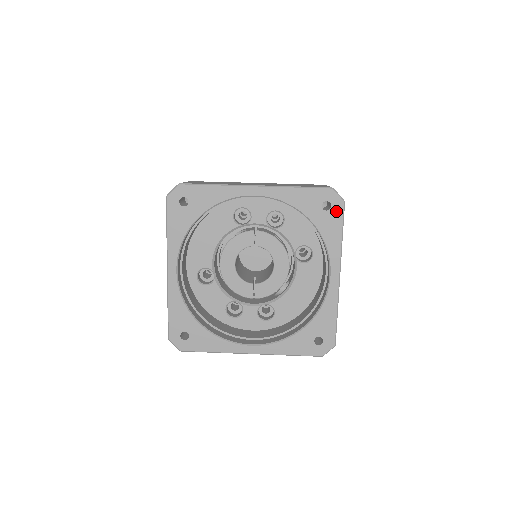
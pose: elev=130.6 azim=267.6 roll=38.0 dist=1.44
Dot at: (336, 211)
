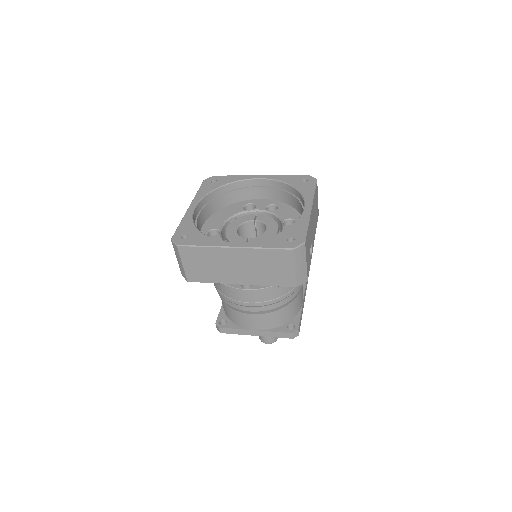
Dot at: (311, 182)
